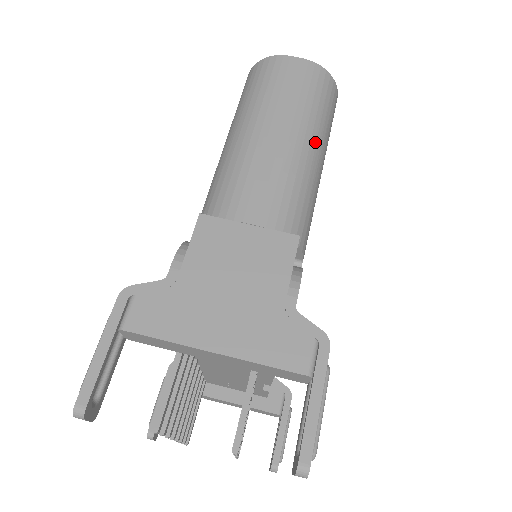
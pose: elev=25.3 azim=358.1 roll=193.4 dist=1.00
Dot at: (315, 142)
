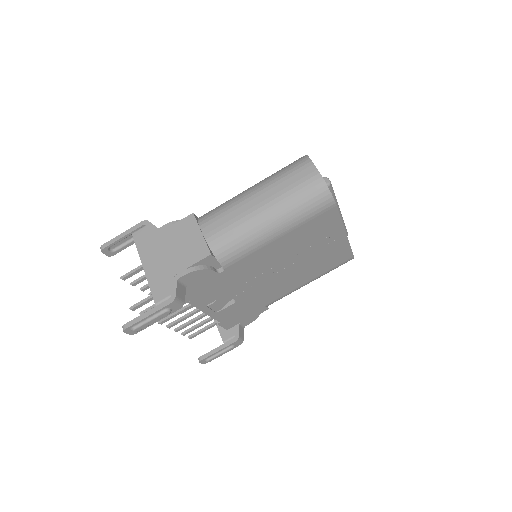
Dot at: (276, 219)
